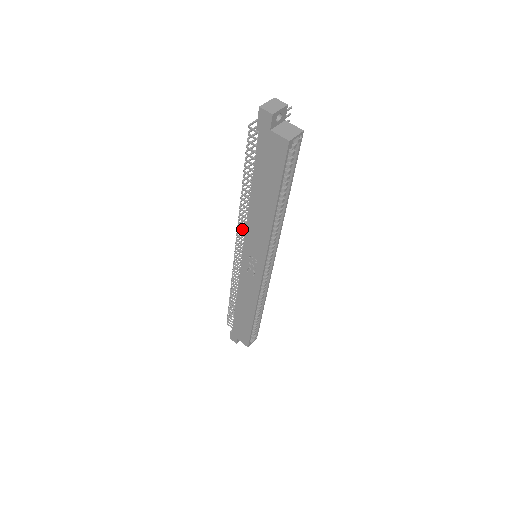
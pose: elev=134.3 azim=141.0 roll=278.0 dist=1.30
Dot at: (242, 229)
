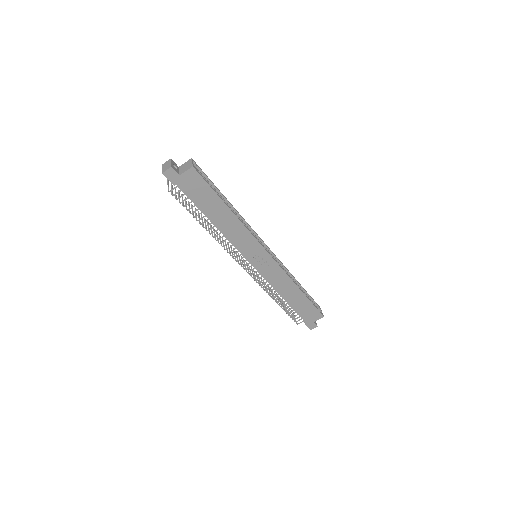
Dot at: (232, 250)
